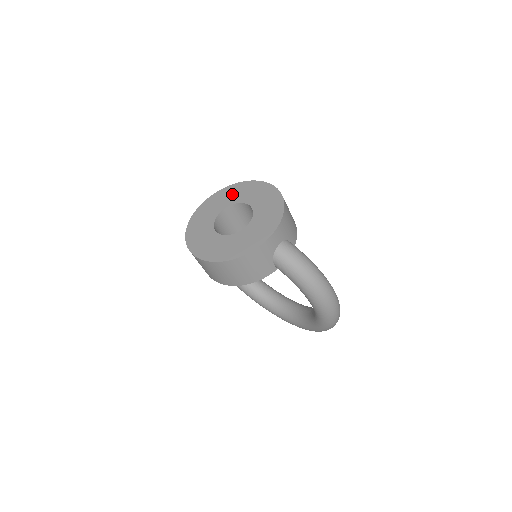
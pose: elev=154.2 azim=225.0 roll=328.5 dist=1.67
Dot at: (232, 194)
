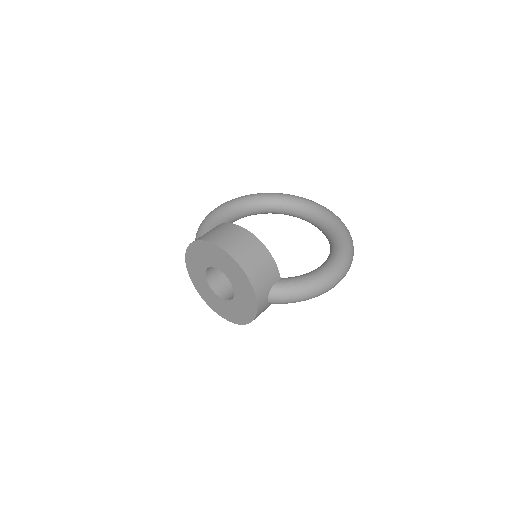
Dot at: (201, 255)
